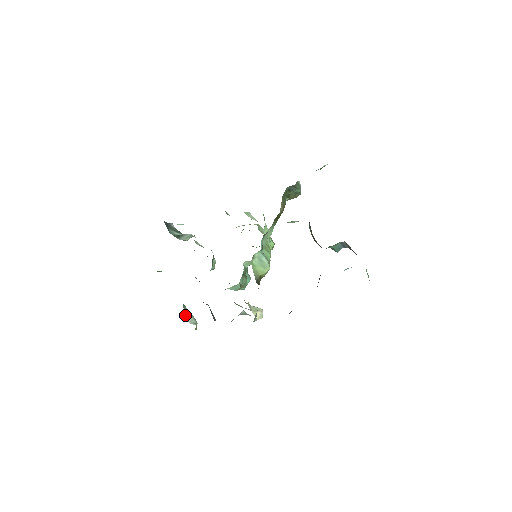
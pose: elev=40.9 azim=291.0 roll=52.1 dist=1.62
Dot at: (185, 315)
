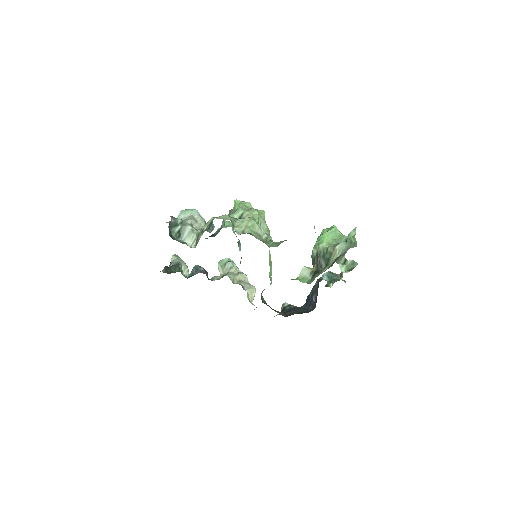
Dot at: (181, 273)
